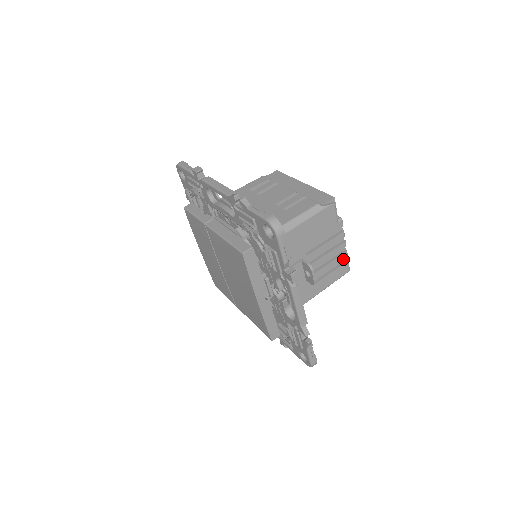
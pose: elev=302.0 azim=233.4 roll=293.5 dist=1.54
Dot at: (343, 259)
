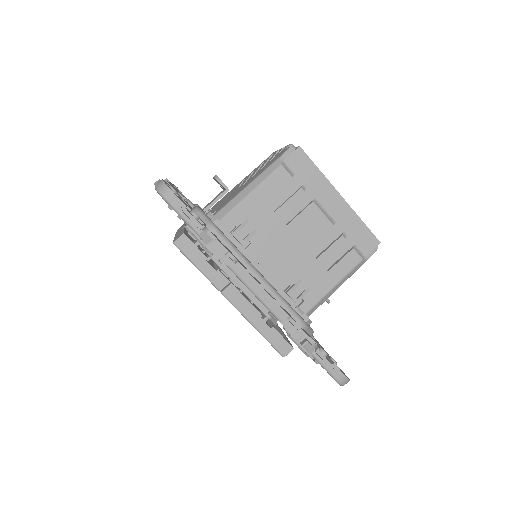
Dot at: occluded
